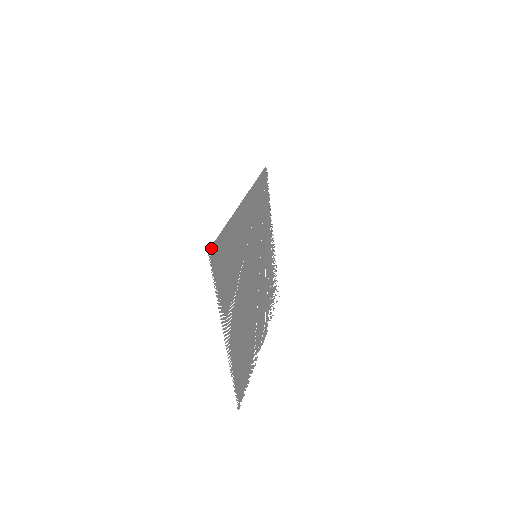
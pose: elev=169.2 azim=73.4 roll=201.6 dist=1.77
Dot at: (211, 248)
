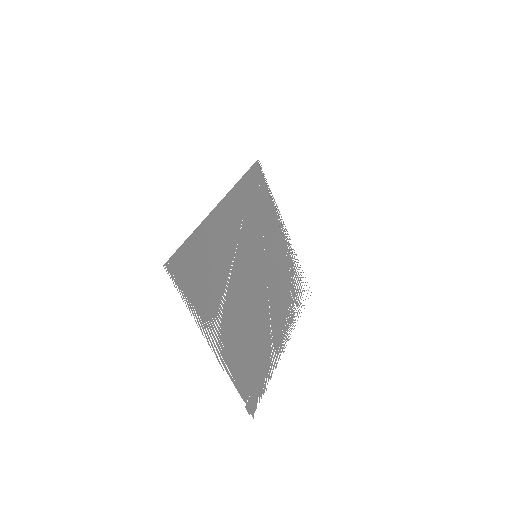
Dot at: (169, 261)
